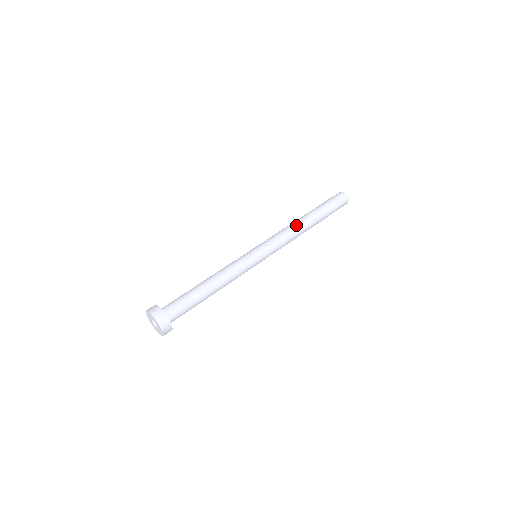
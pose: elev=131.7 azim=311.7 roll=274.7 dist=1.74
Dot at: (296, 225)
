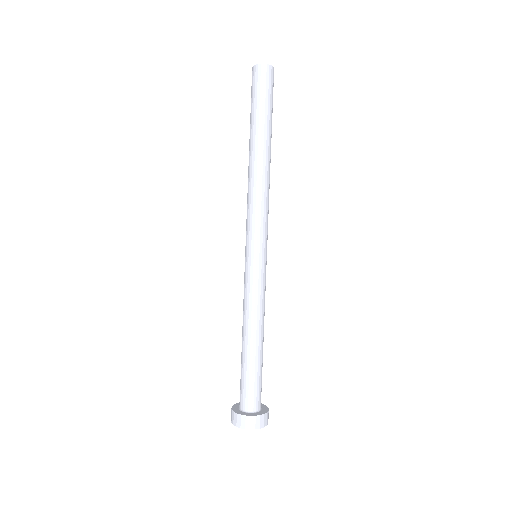
Dot at: (259, 177)
